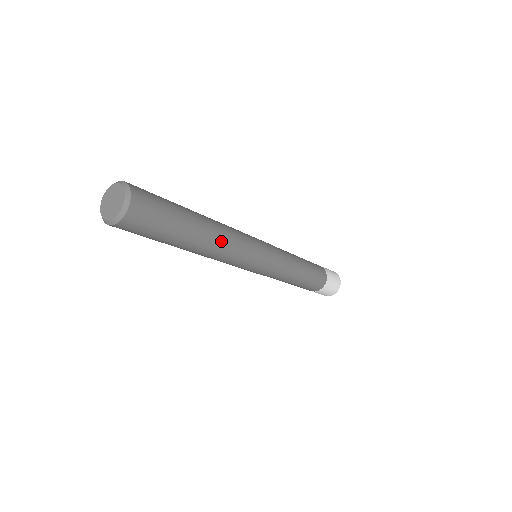
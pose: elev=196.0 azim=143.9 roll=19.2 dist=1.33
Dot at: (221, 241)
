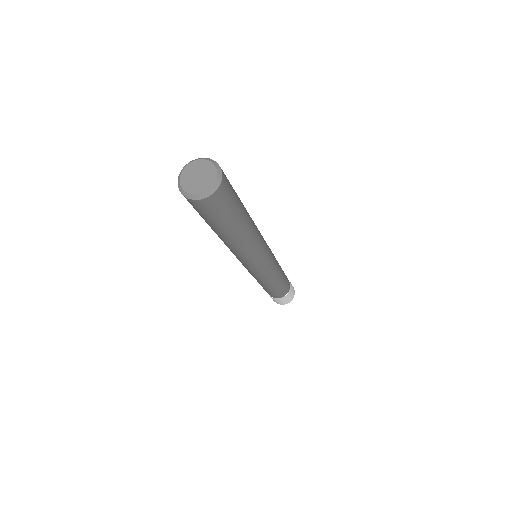
Dot at: (253, 237)
